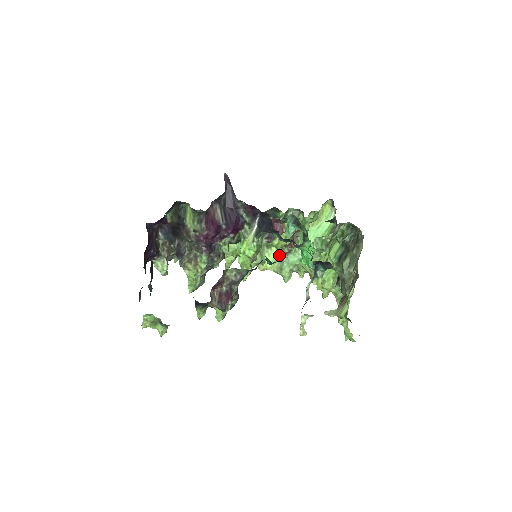
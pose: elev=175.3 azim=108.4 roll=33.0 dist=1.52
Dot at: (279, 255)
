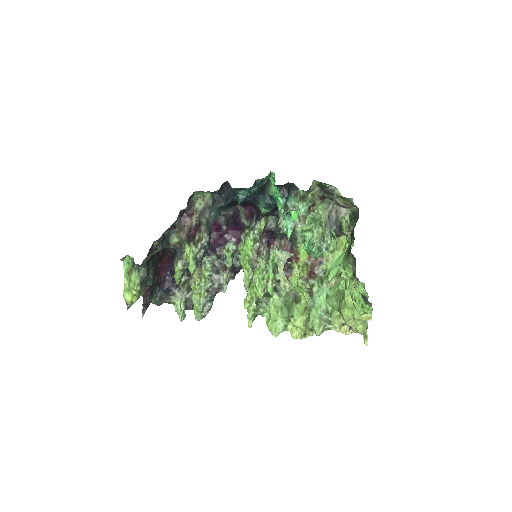
Dot at: (306, 303)
